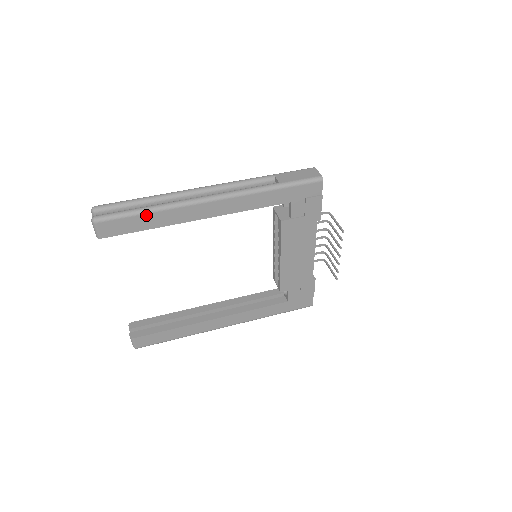
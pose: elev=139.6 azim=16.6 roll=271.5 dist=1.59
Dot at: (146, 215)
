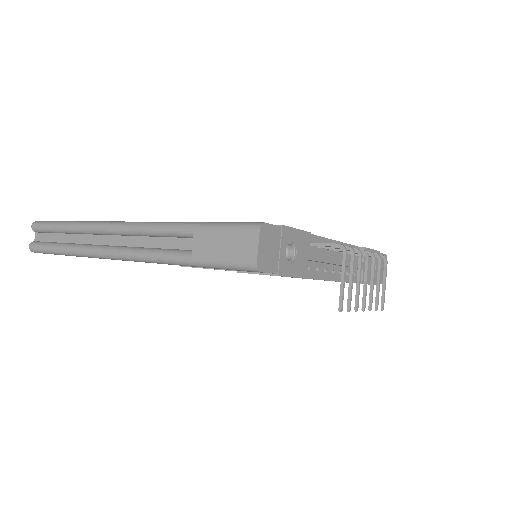
Dot at: (67, 255)
